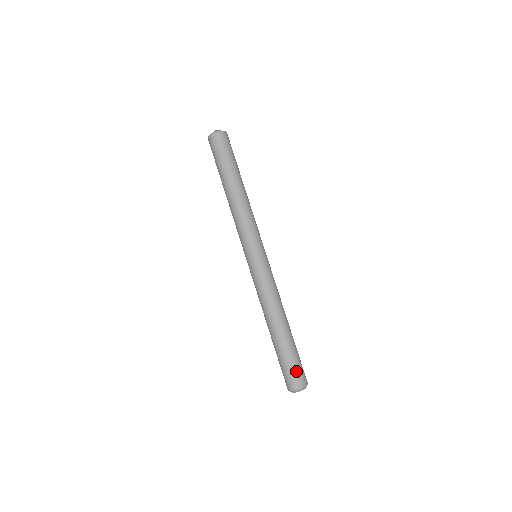
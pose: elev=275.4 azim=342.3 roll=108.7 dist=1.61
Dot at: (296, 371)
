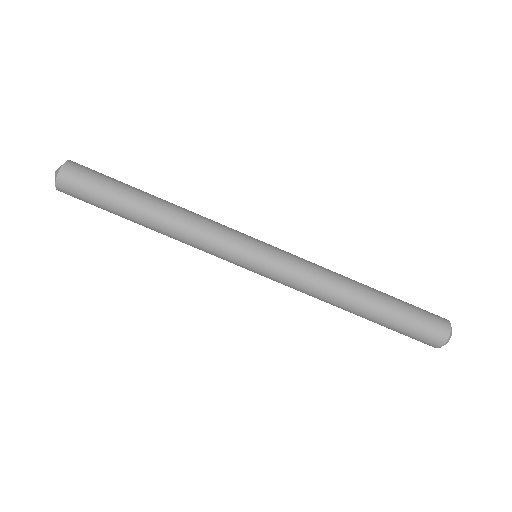
Dot at: (427, 313)
